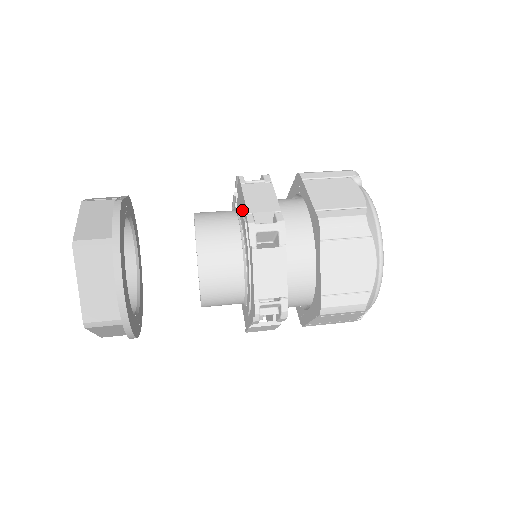
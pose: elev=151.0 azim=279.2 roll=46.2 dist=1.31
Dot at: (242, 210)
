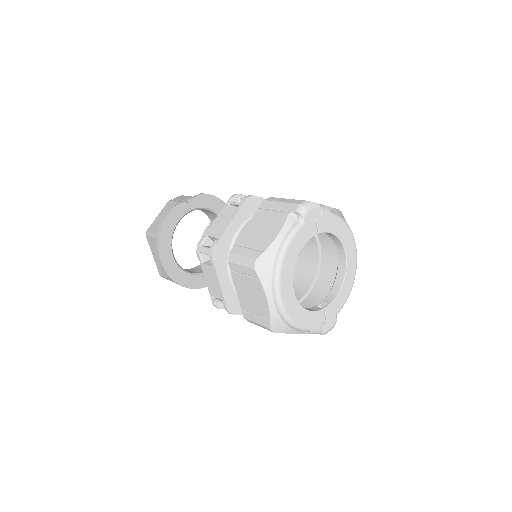
Dot at: occluded
